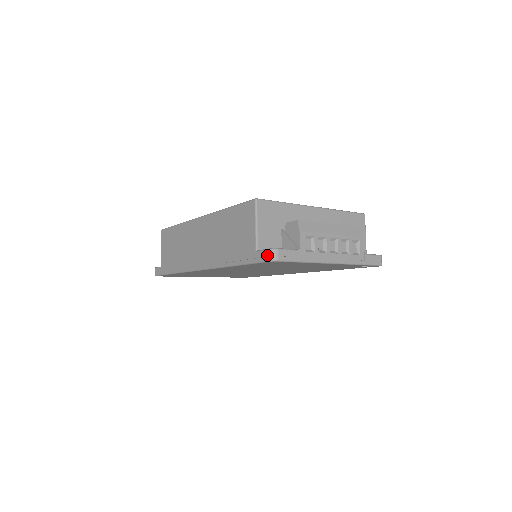
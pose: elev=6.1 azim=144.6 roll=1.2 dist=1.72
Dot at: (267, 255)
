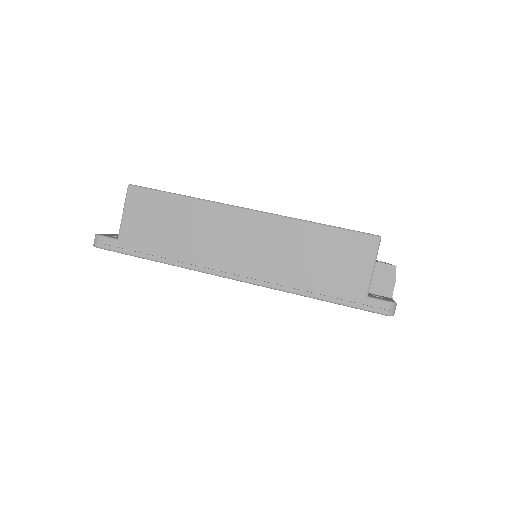
Dot at: (387, 308)
